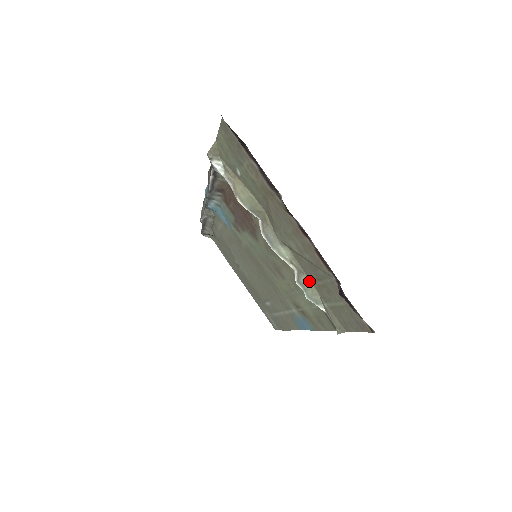
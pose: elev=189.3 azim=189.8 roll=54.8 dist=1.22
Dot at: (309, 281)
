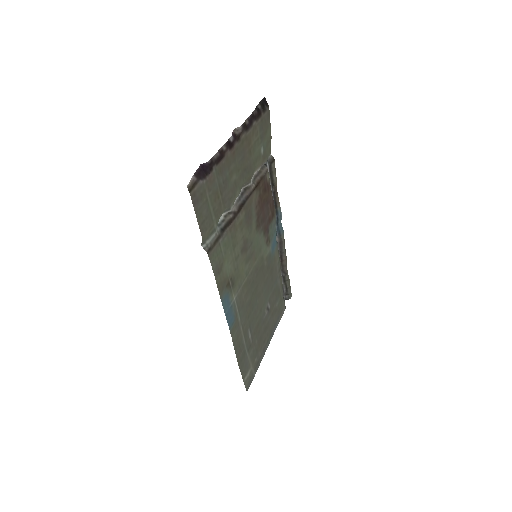
Dot at: occluded
